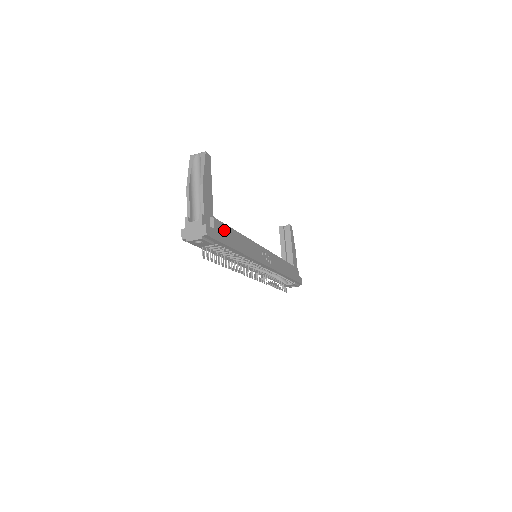
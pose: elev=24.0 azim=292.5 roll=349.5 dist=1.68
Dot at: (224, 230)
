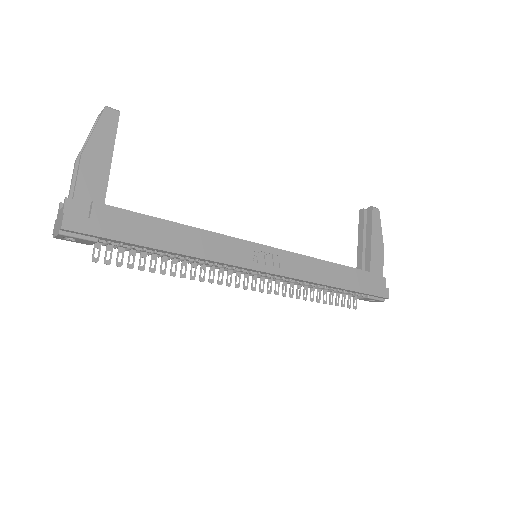
Dot at: (126, 220)
